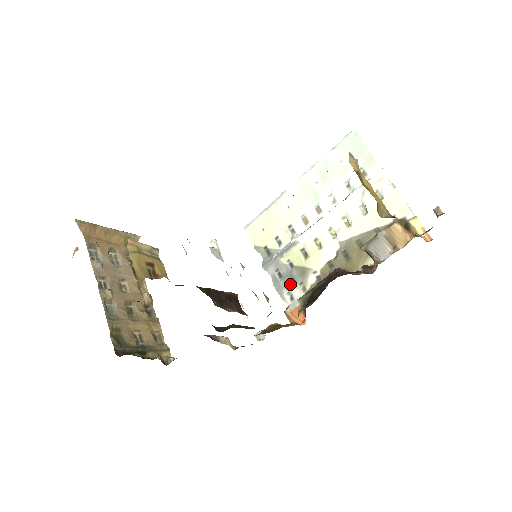
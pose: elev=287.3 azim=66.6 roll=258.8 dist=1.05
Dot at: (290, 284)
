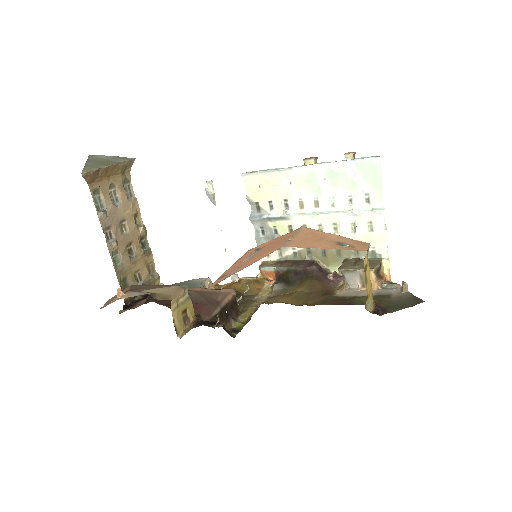
Dot at: occluded
